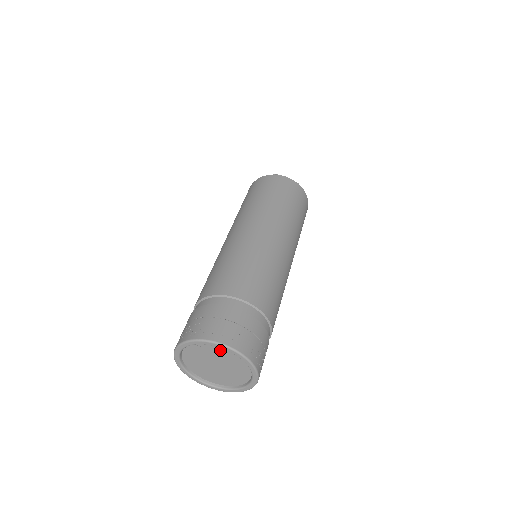
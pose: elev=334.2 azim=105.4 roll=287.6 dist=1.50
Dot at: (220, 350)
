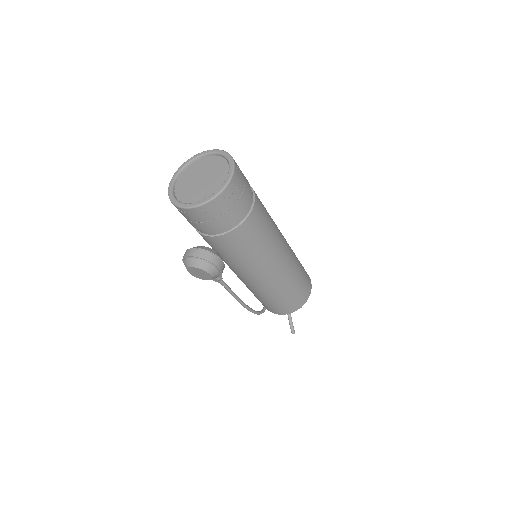
Dot at: (213, 160)
